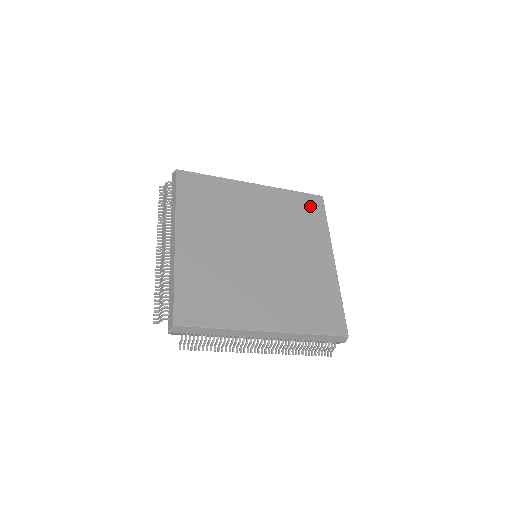
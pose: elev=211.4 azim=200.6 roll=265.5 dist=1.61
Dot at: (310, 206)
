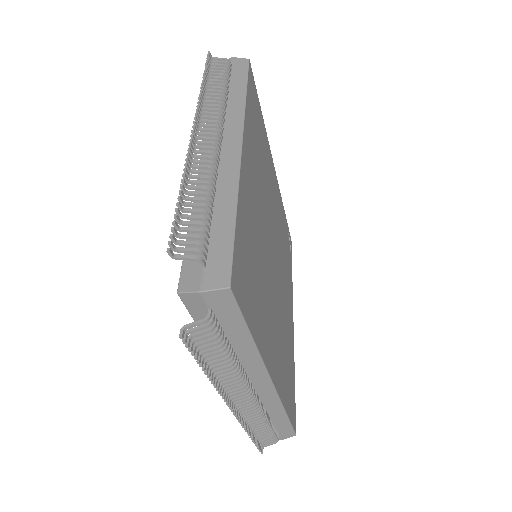
Dot at: (288, 241)
